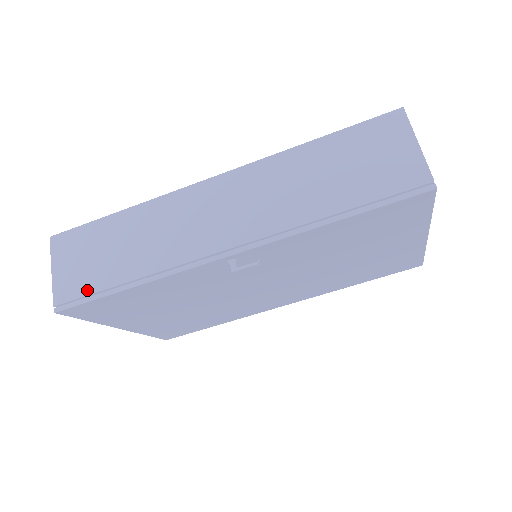
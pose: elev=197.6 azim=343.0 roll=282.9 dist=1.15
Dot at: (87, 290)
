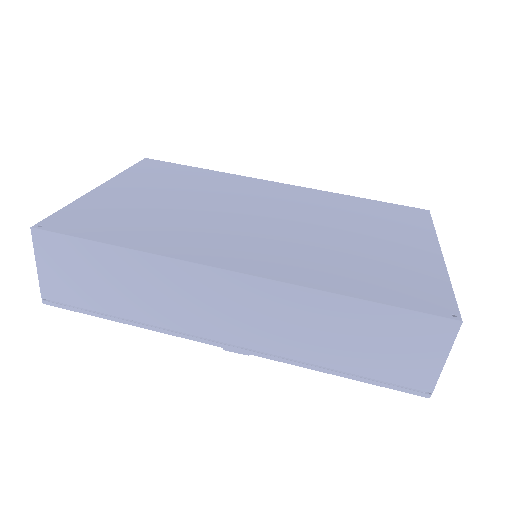
Dot at: (78, 303)
